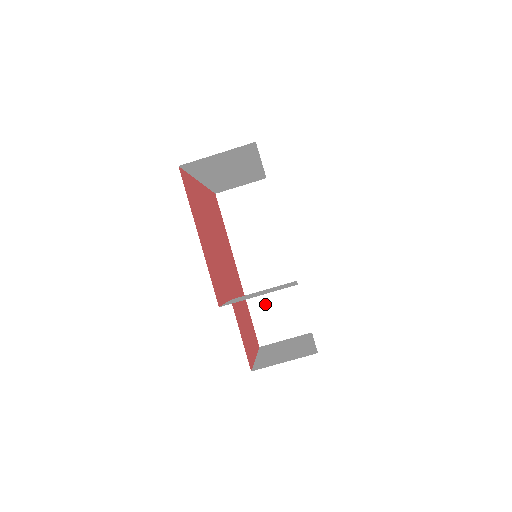
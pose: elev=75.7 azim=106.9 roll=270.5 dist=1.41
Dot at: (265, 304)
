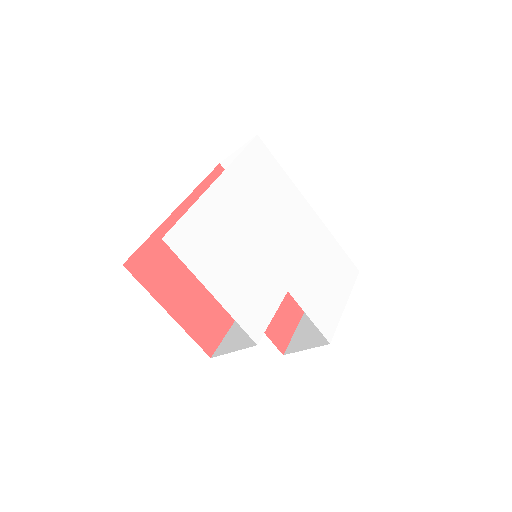
Dot at: occluded
